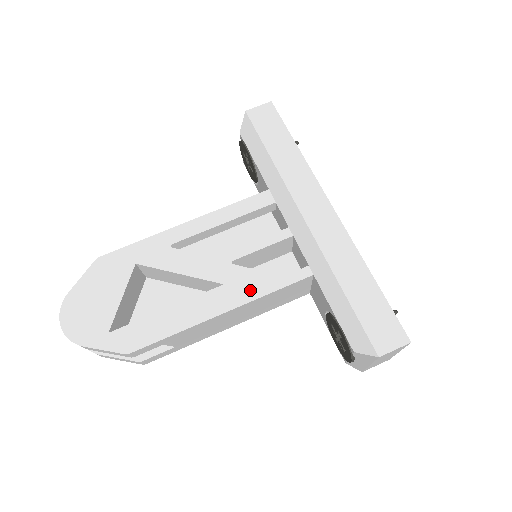
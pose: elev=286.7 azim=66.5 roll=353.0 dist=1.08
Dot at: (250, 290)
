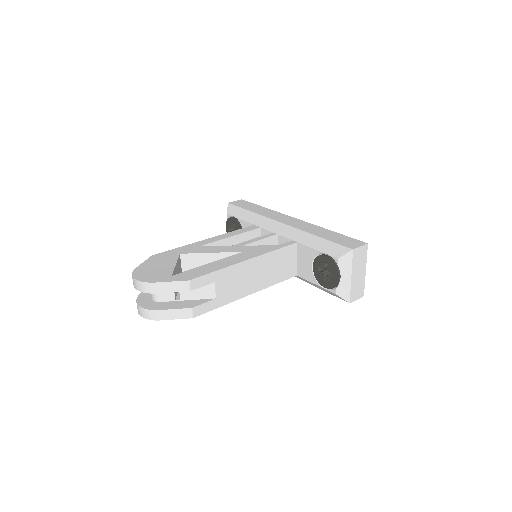
Dot at: (261, 251)
